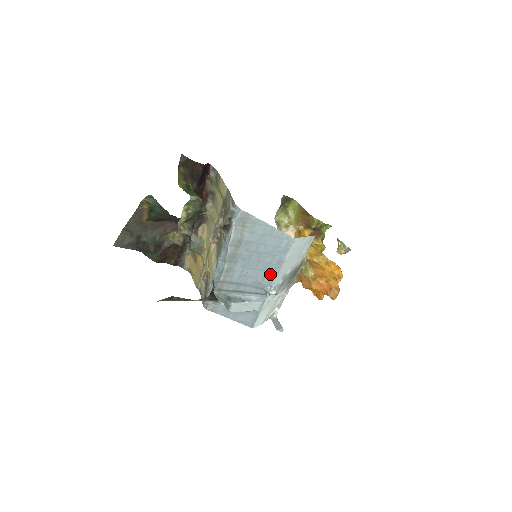
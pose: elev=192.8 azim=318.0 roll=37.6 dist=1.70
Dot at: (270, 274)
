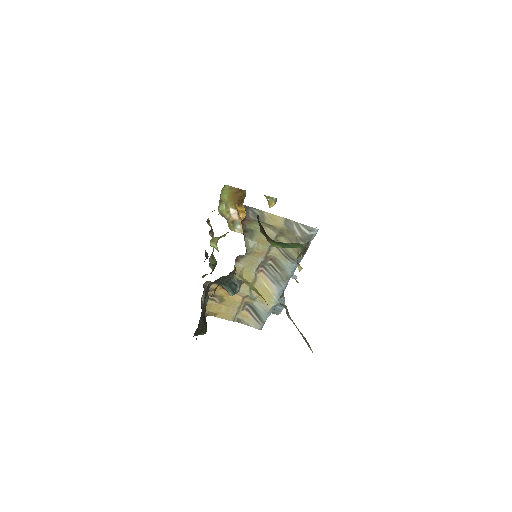
Dot at: occluded
